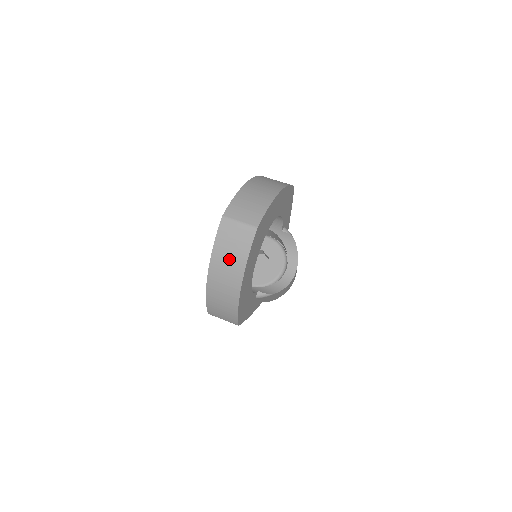
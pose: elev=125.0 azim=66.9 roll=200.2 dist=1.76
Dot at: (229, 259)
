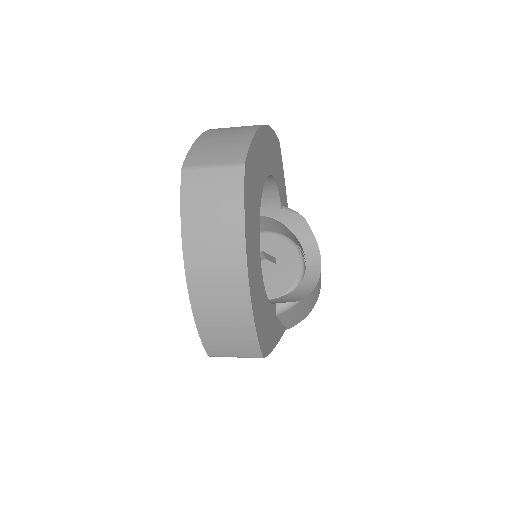
Dot at: (213, 233)
